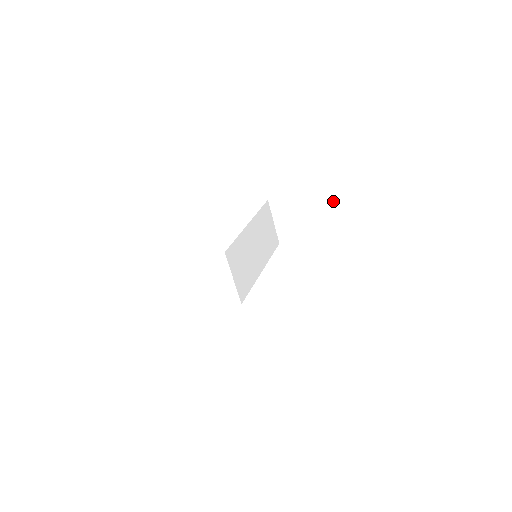
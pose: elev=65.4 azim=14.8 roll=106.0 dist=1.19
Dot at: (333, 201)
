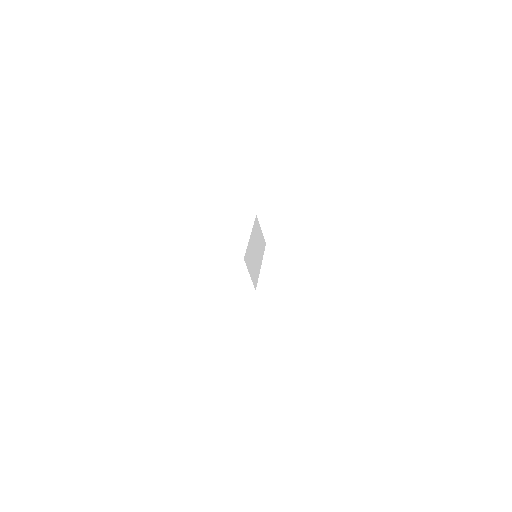
Dot at: (303, 212)
